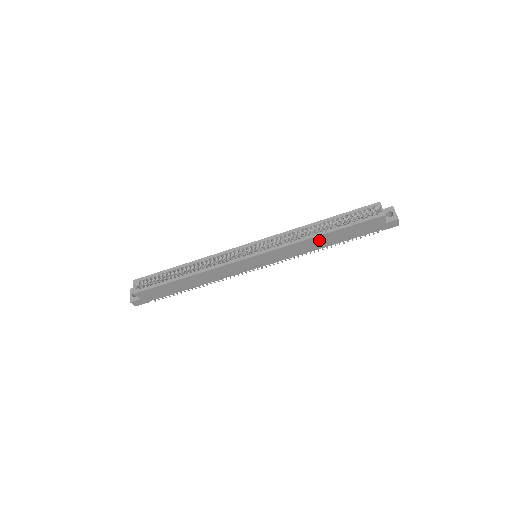
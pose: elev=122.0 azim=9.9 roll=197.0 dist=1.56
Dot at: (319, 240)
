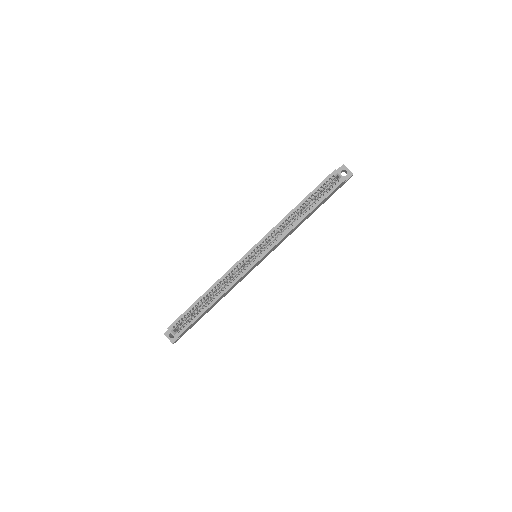
Dot at: (302, 221)
